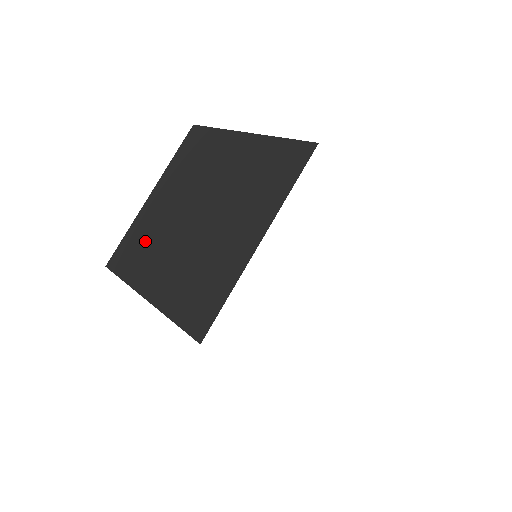
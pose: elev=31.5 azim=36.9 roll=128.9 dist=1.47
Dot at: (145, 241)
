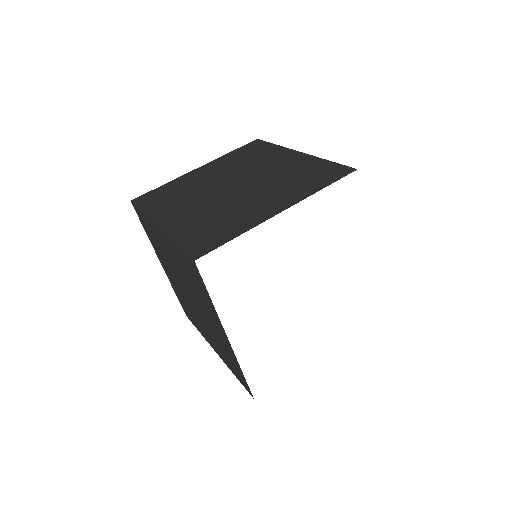
Dot at: (177, 193)
